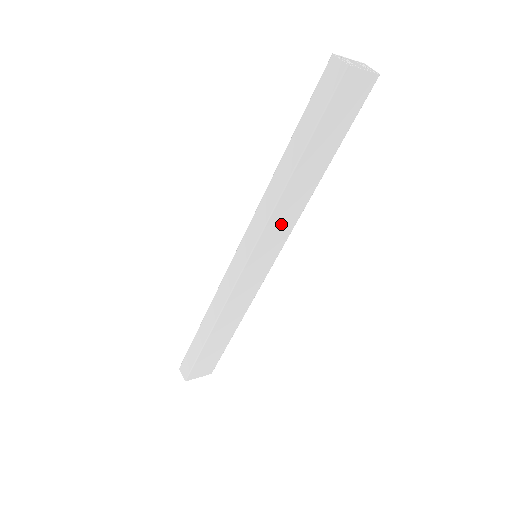
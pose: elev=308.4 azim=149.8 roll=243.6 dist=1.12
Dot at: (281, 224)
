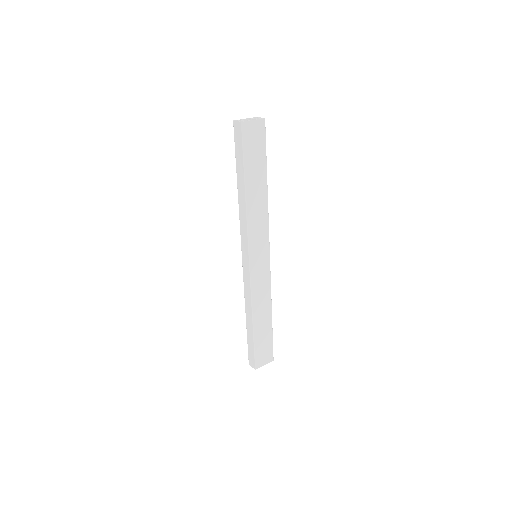
Dot at: (258, 227)
